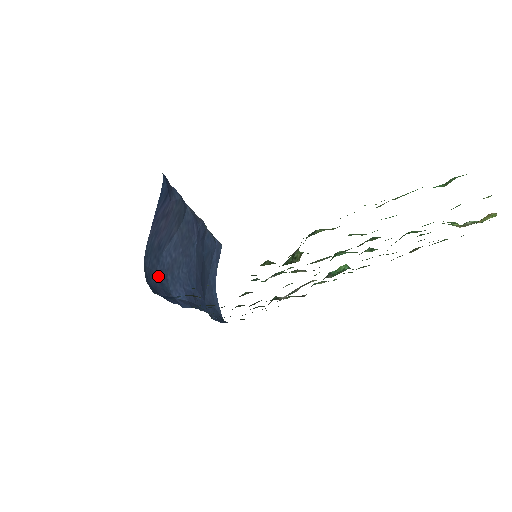
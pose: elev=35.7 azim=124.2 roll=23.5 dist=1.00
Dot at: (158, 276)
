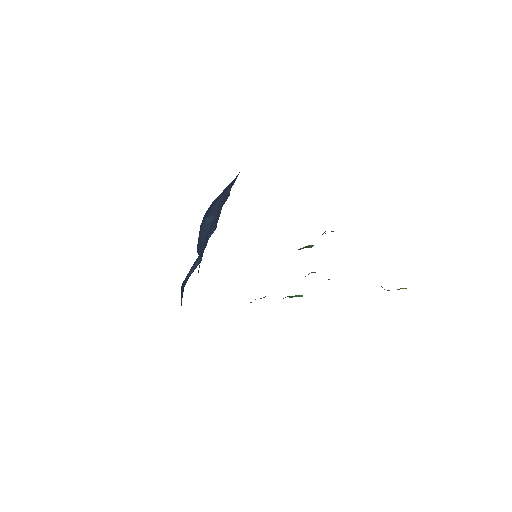
Dot at: occluded
